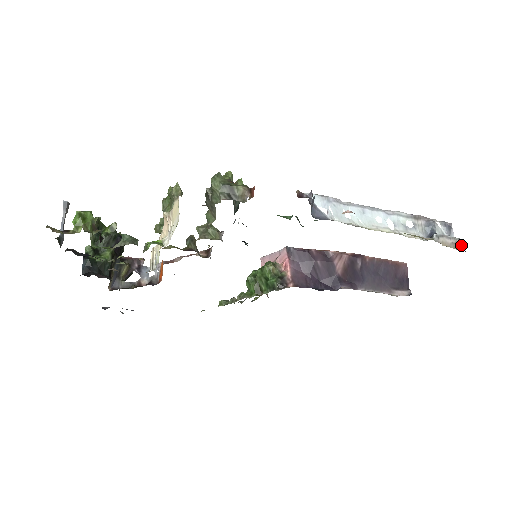
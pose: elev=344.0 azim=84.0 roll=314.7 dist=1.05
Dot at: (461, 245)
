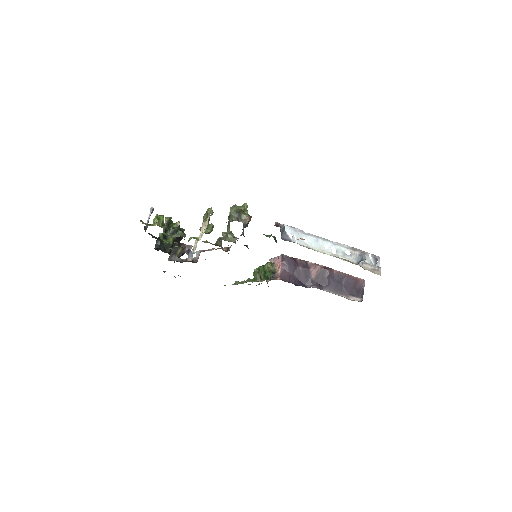
Dot at: (378, 271)
